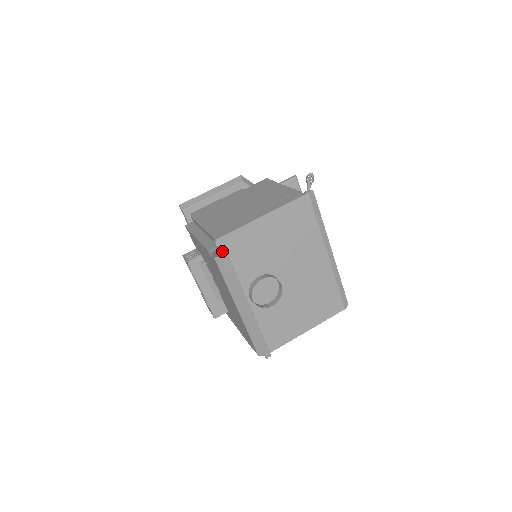
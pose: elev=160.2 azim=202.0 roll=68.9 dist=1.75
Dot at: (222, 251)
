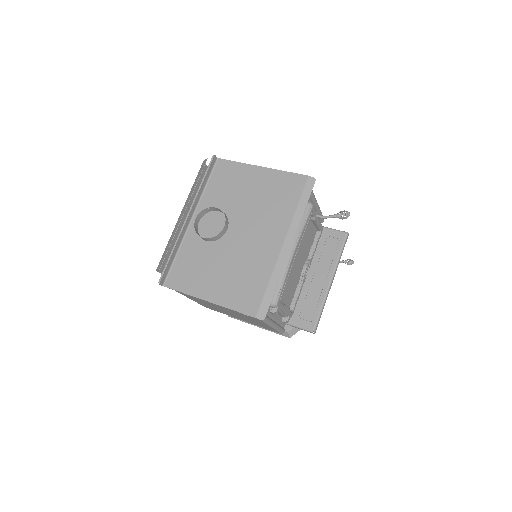
Dot at: (215, 169)
